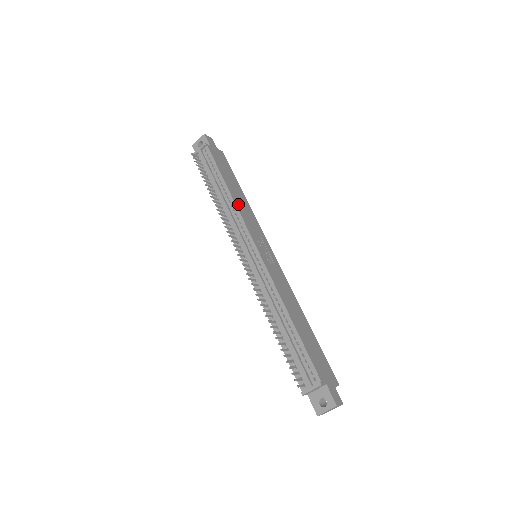
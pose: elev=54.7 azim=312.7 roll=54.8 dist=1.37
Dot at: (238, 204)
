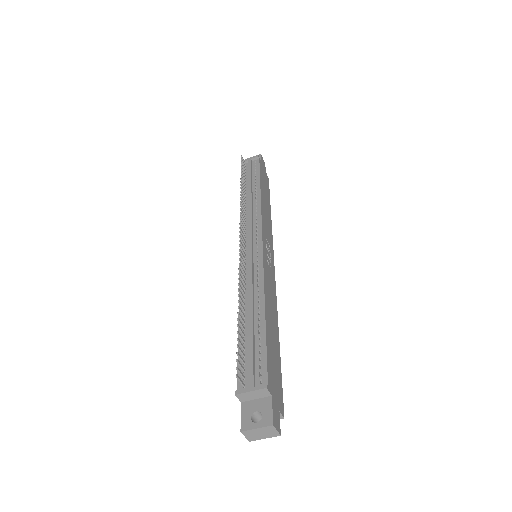
Dot at: (263, 207)
